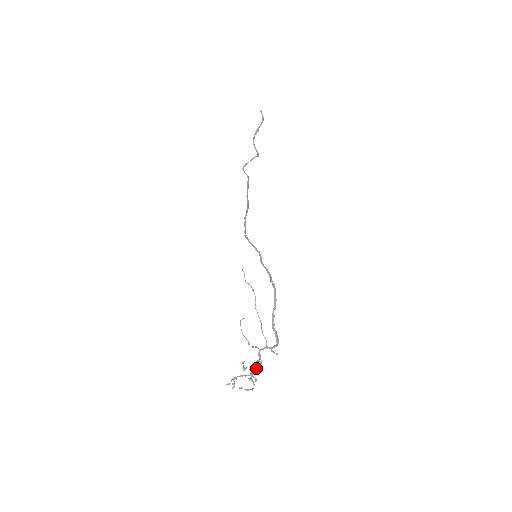
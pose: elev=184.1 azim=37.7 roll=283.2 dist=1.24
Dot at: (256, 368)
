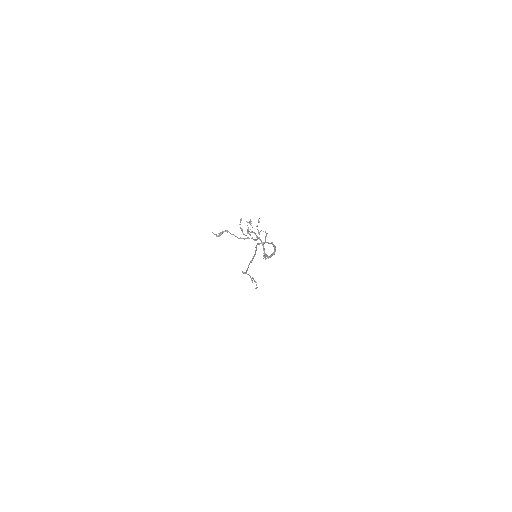
Dot at: occluded
